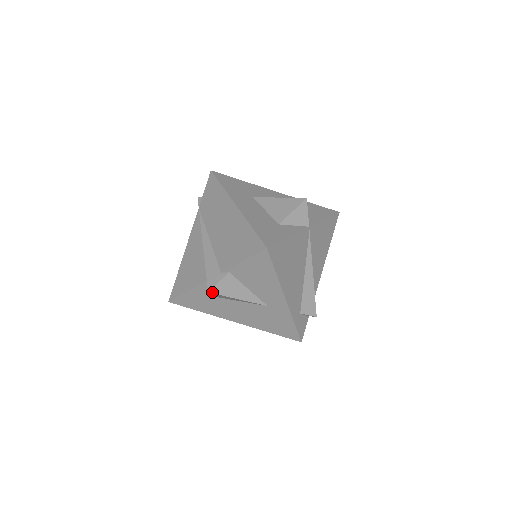
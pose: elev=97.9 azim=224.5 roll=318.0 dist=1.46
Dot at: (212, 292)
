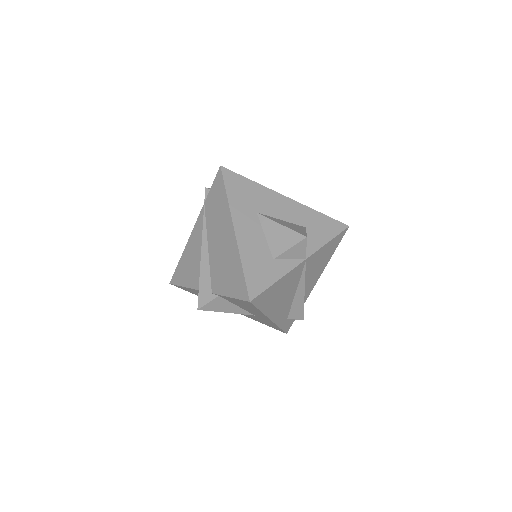
Dot at: (201, 309)
